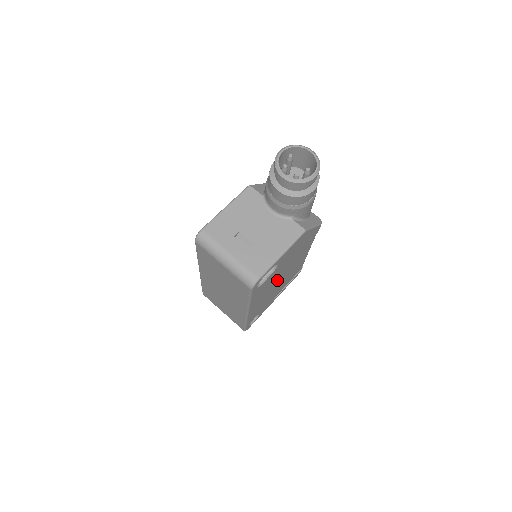
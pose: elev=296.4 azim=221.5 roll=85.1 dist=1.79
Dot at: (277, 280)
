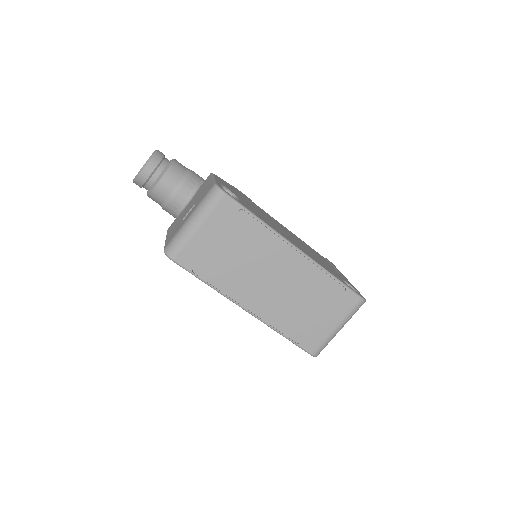
Dot at: occluded
